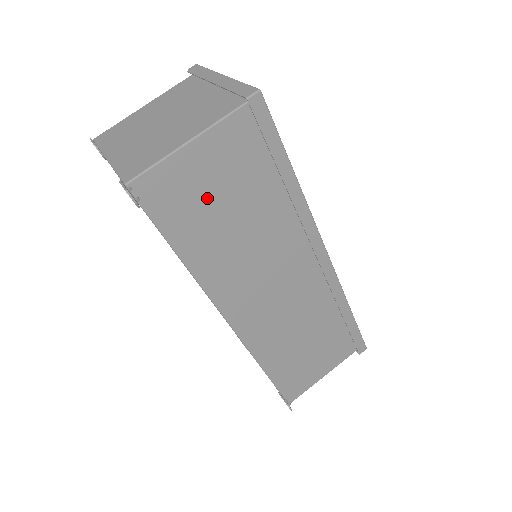
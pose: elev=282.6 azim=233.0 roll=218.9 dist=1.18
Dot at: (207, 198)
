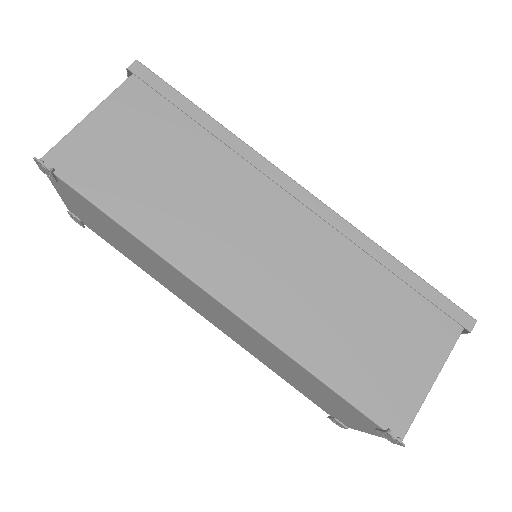
Dot at: (126, 158)
